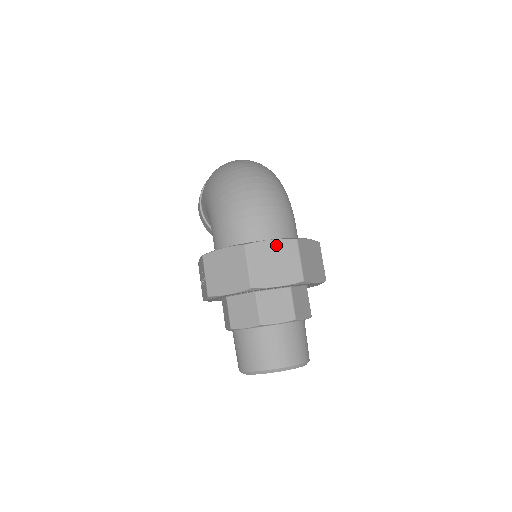
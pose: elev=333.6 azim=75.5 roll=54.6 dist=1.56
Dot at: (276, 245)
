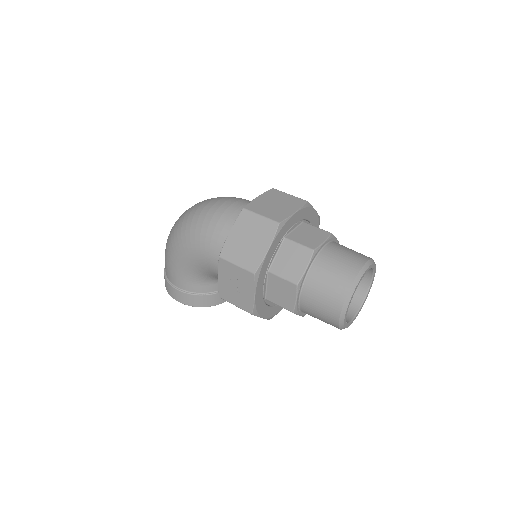
Dot at: (264, 197)
